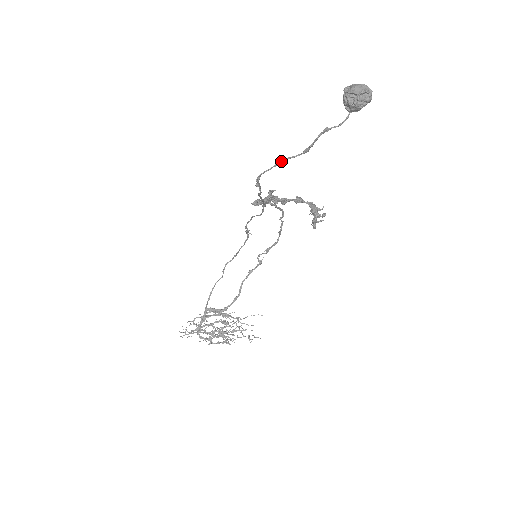
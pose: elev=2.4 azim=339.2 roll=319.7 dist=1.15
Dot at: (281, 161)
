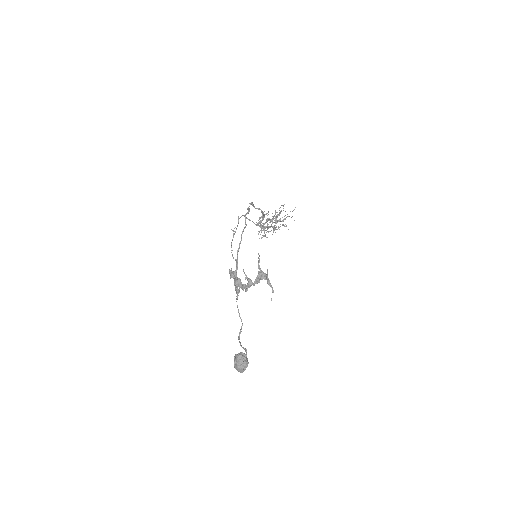
Dot at: (241, 346)
